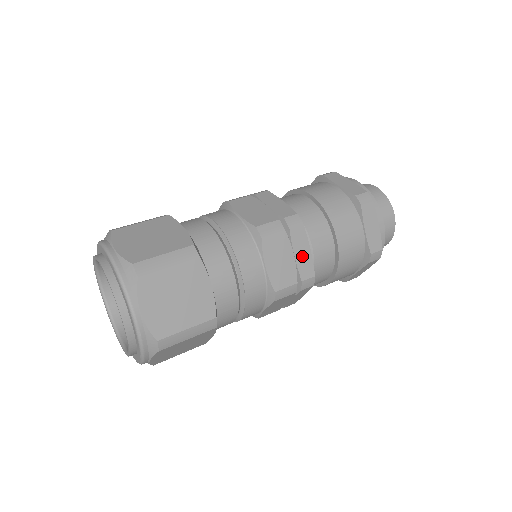
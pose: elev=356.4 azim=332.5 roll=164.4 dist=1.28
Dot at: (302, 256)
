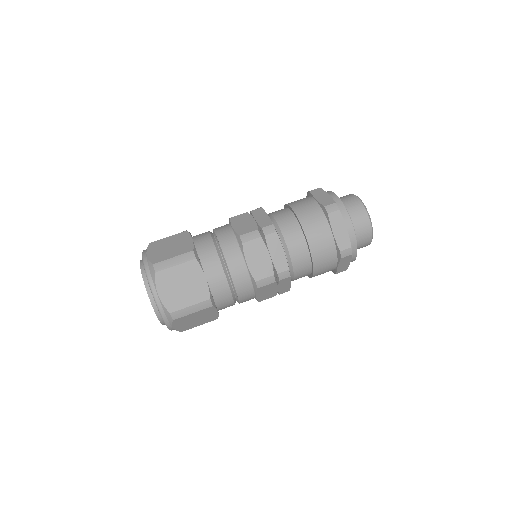
Dot at: (284, 287)
